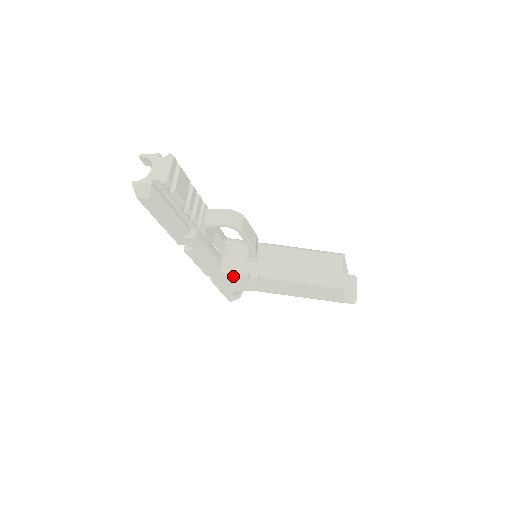
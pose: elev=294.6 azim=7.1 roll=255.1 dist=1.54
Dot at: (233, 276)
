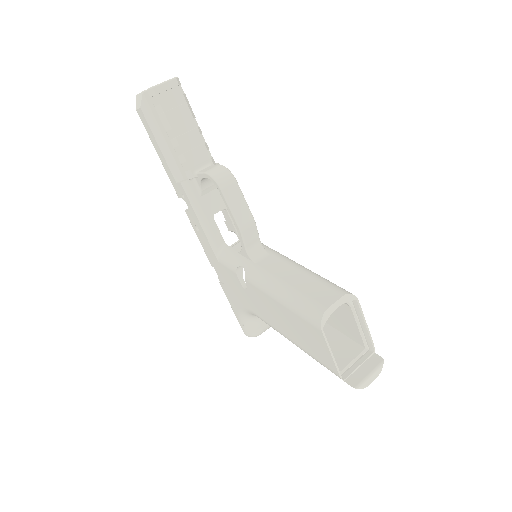
Dot at: (228, 271)
